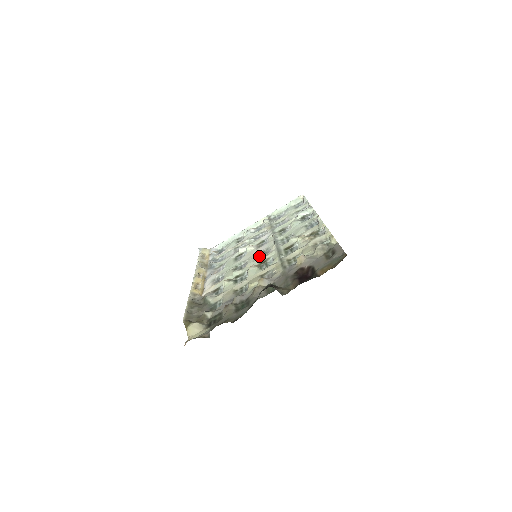
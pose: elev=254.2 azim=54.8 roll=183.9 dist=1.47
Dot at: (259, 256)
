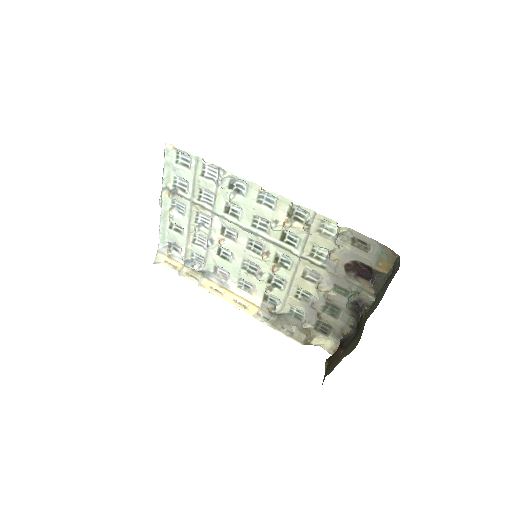
Dot at: (264, 258)
